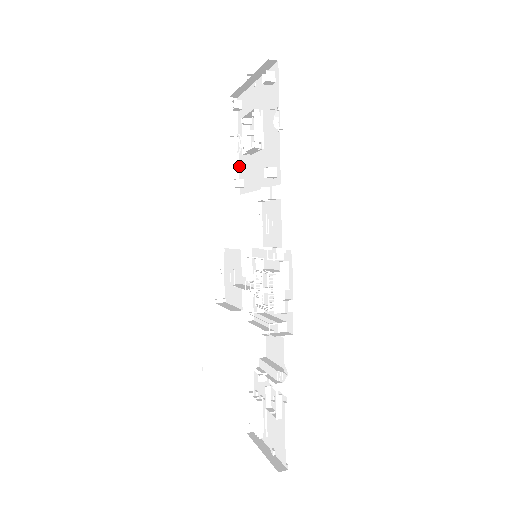
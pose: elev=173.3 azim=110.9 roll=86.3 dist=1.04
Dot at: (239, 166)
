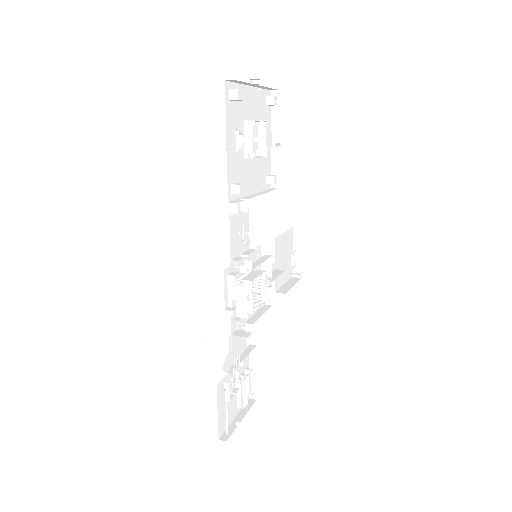
Dot at: (278, 160)
